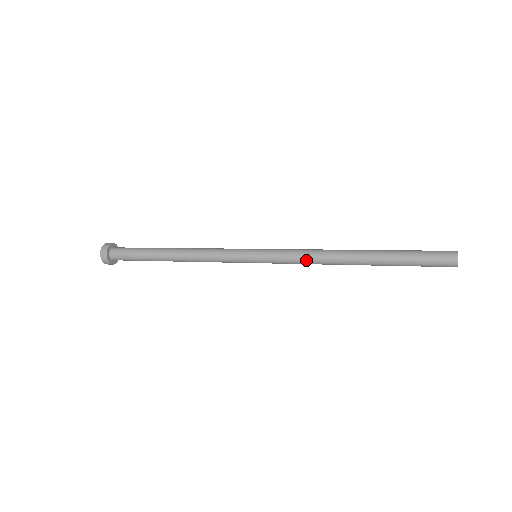
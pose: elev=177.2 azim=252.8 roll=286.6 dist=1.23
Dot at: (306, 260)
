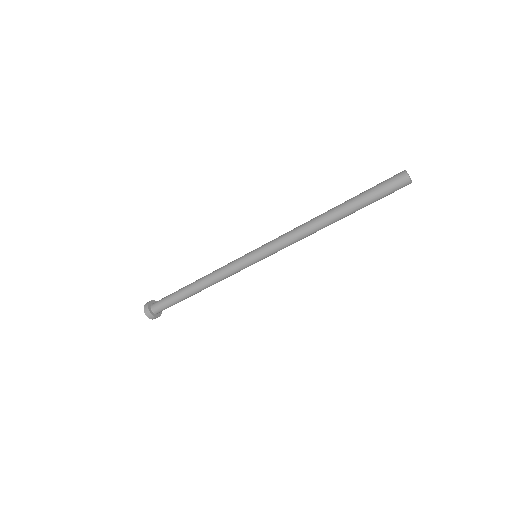
Dot at: (290, 232)
